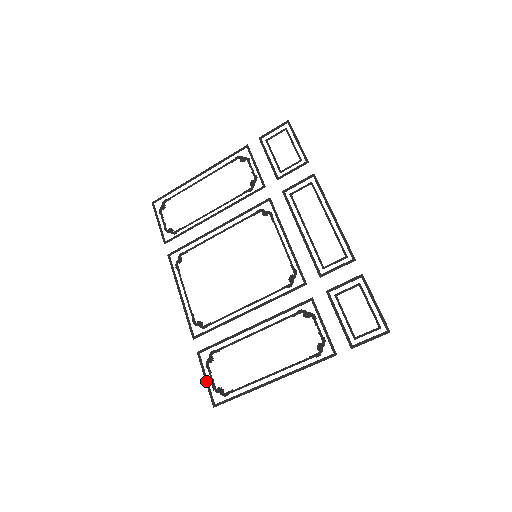
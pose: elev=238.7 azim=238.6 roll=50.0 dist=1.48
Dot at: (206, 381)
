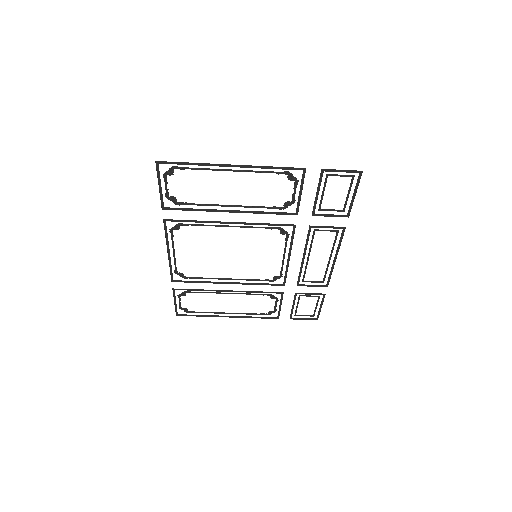
Dot at: (175, 303)
